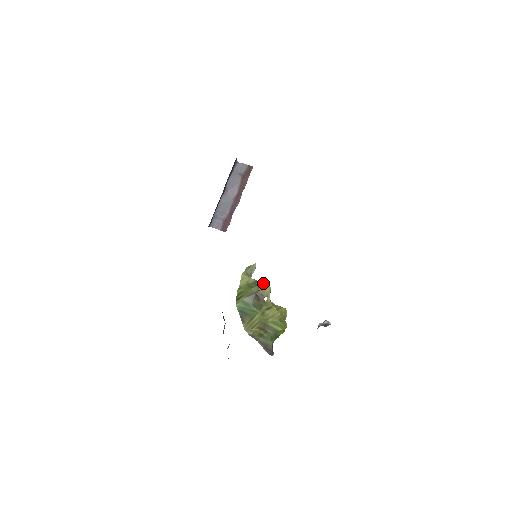
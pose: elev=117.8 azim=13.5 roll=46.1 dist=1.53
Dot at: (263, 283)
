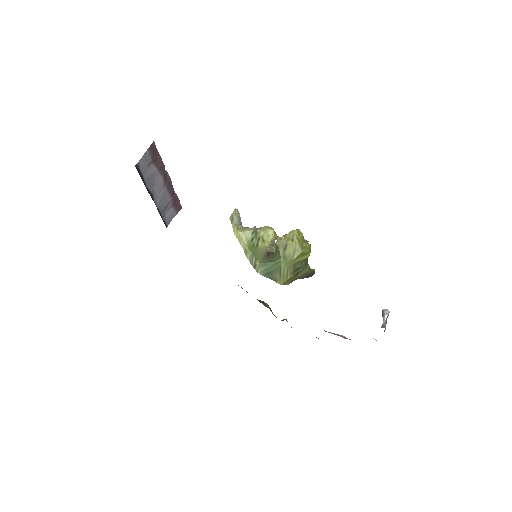
Dot at: (262, 231)
